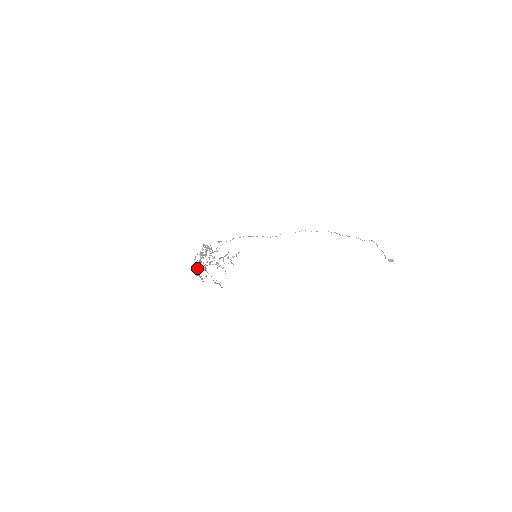
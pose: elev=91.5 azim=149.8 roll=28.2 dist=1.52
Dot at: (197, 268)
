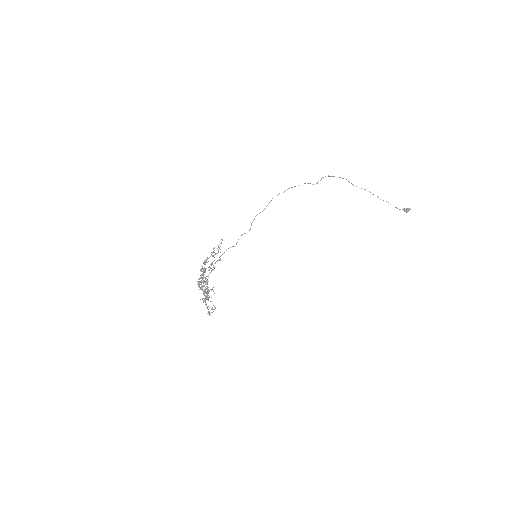
Dot at: occluded
